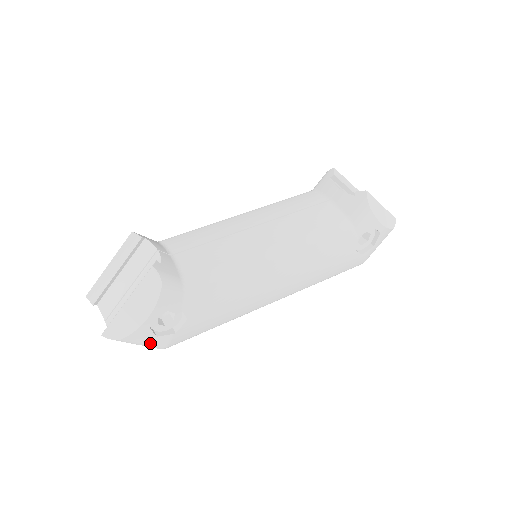
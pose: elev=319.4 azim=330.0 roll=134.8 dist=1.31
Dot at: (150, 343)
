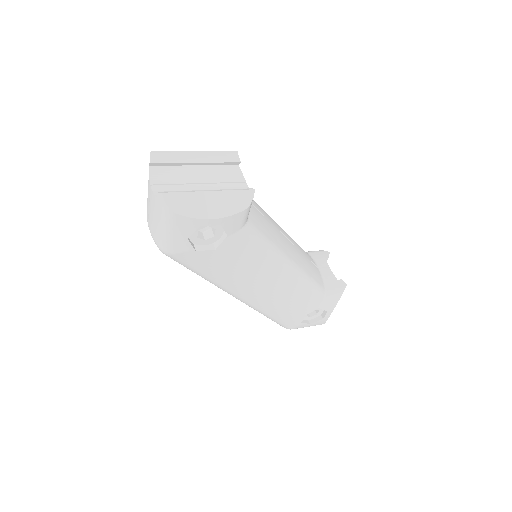
Dot at: (174, 238)
